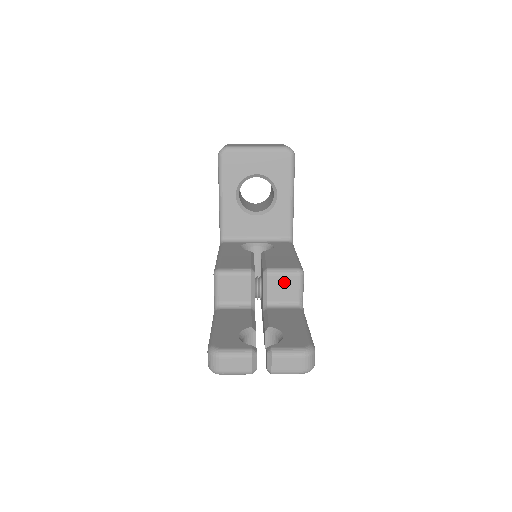
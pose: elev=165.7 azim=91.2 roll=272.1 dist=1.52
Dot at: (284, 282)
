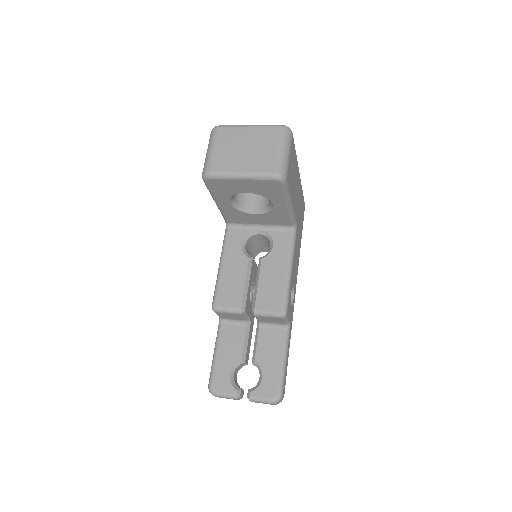
Dot at: (270, 319)
